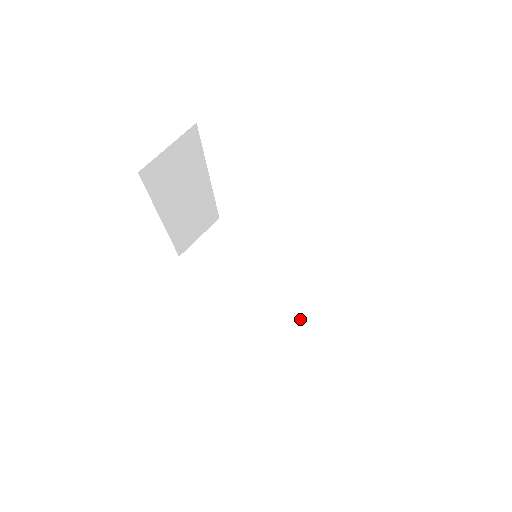
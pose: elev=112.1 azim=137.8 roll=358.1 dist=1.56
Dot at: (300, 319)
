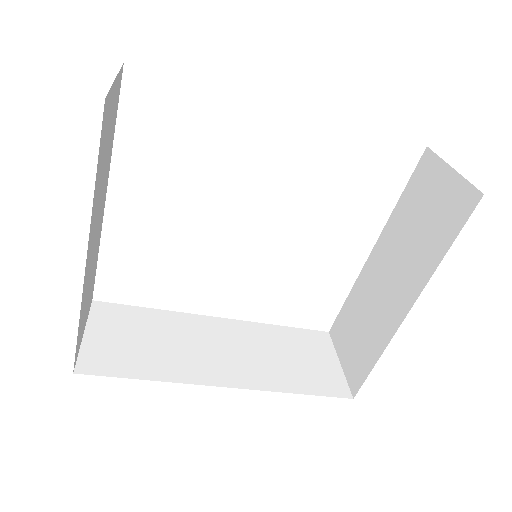
Dot at: (296, 356)
